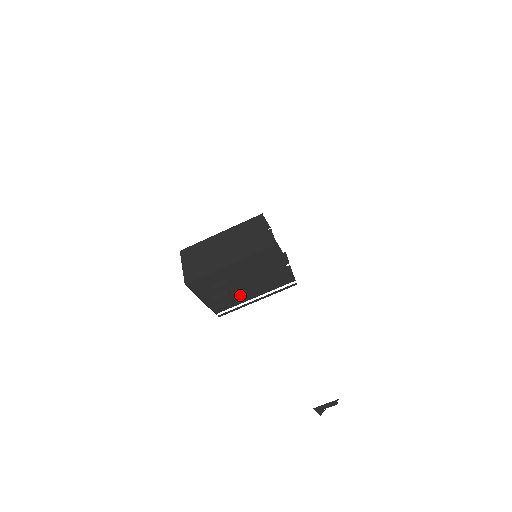
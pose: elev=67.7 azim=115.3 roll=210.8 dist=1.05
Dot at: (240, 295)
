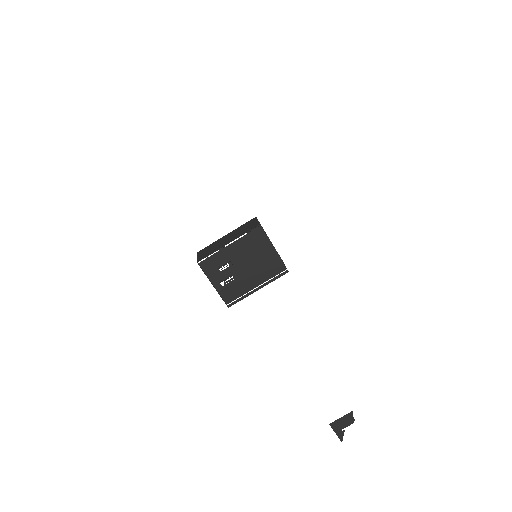
Dot at: (243, 283)
